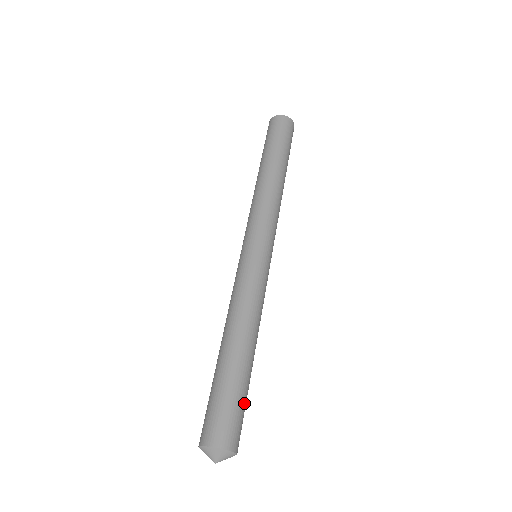
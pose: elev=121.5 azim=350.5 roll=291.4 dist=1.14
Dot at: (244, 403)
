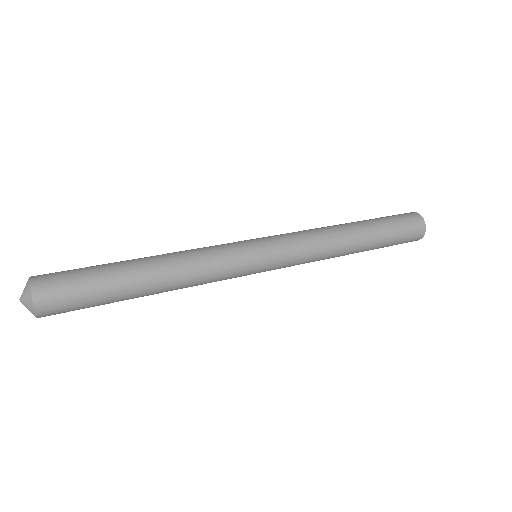
Dot at: (90, 292)
